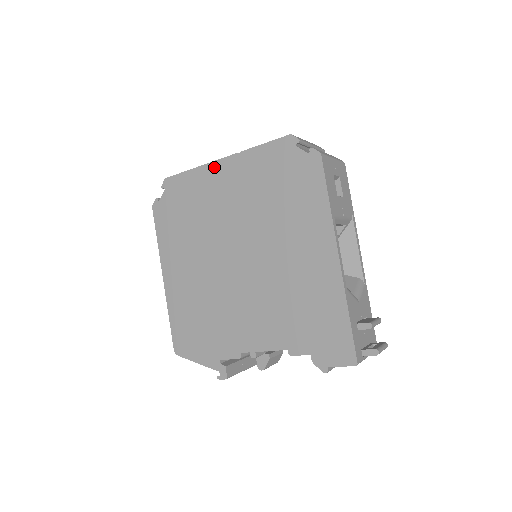
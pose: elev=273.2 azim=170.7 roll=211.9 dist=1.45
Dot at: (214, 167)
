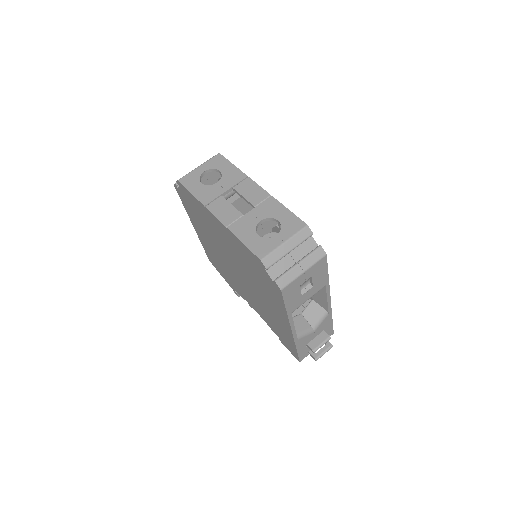
Dot at: (211, 215)
